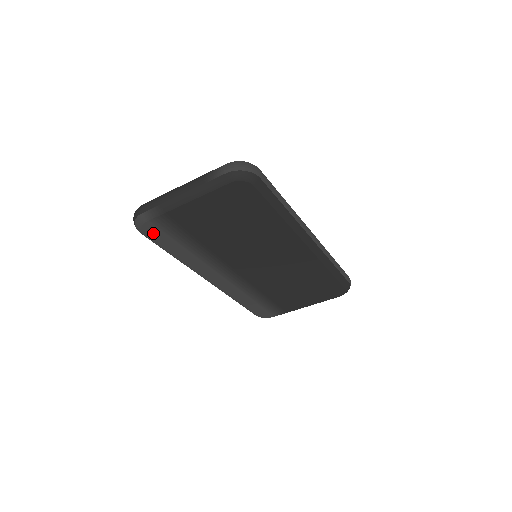
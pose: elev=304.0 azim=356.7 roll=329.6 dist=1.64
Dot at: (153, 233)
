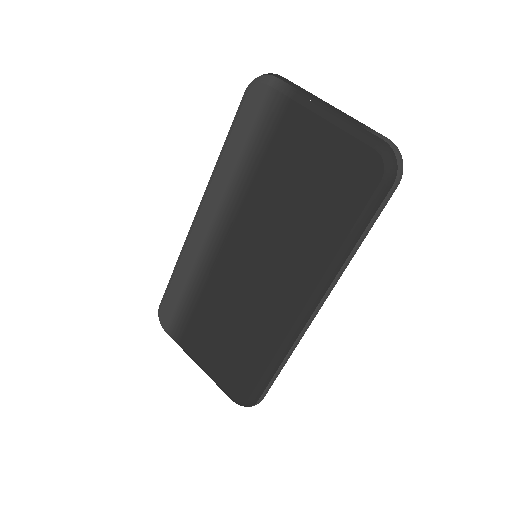
Dot at: (253, 103)
